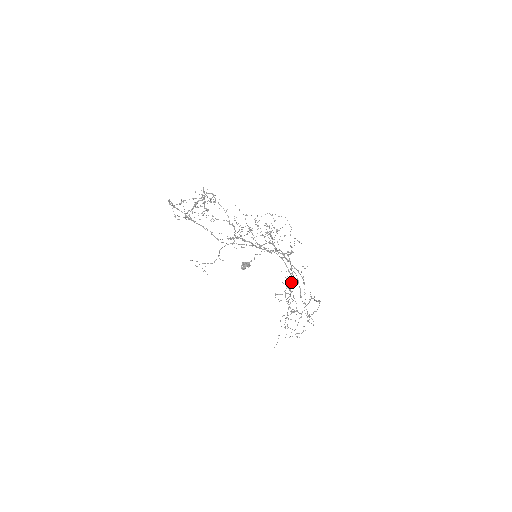
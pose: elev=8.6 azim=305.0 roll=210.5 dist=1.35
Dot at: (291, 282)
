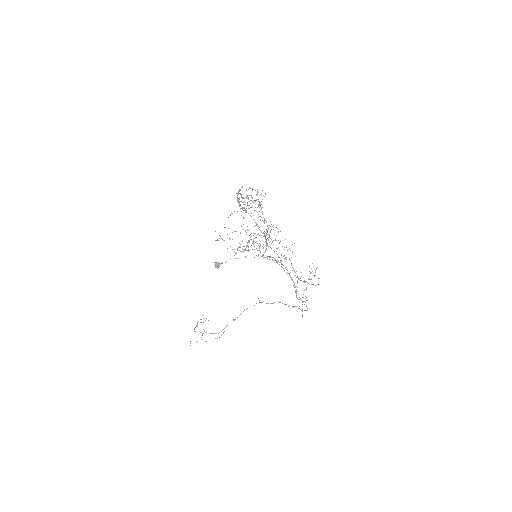
Dot at: (292, 279)
